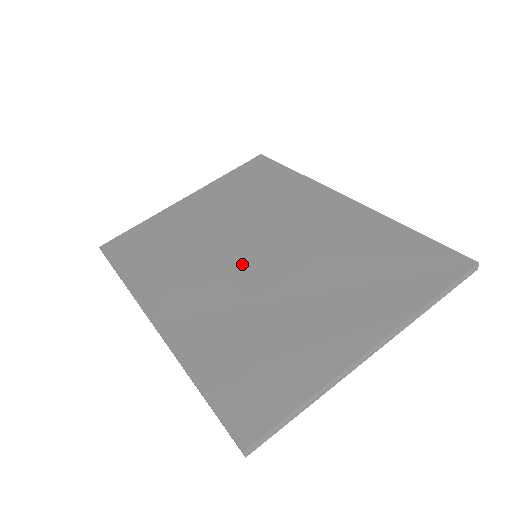
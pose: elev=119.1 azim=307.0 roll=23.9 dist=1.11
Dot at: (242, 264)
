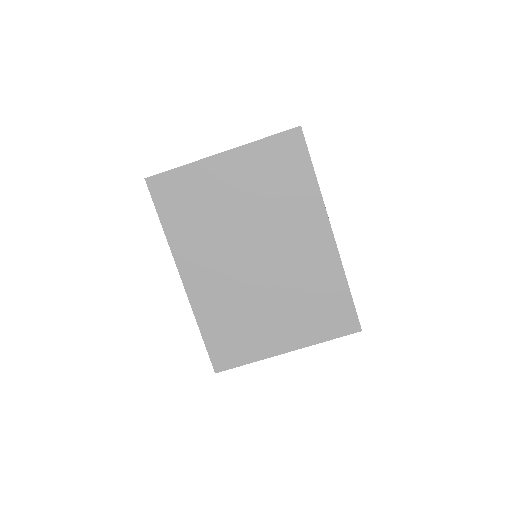
Dot at: (245, 262)
